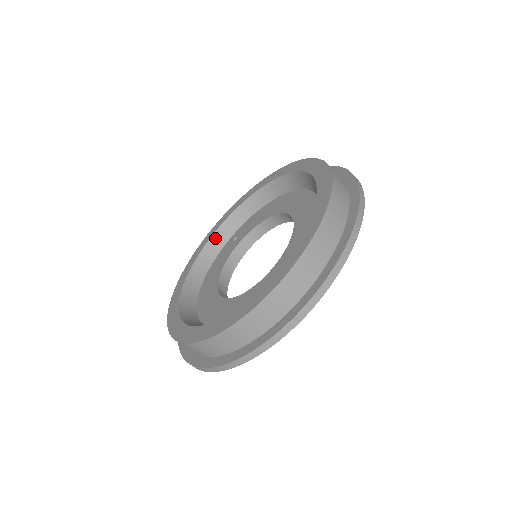
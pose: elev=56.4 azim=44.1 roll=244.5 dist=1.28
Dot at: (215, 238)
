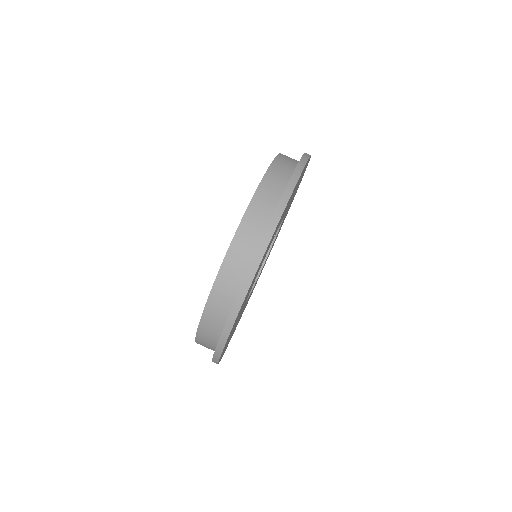
Dot at: occluded
